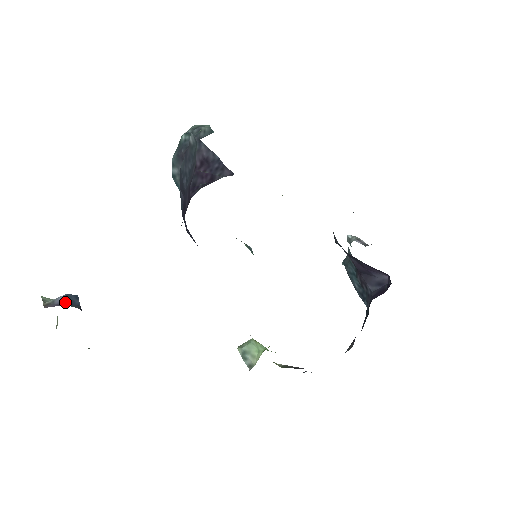
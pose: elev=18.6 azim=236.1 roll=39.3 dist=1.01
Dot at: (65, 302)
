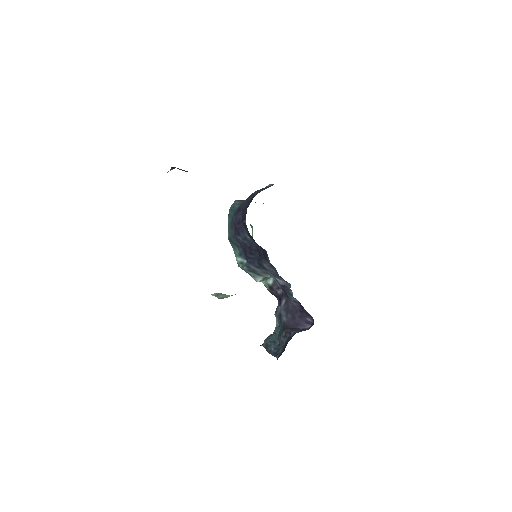
Dot at: occluded
